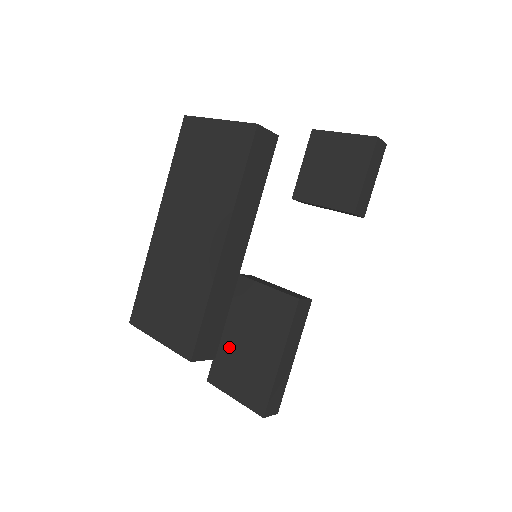
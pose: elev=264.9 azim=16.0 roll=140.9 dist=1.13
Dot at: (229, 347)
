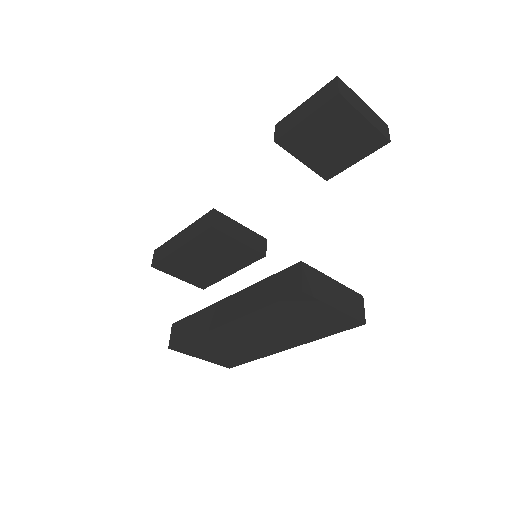
Dot at: (184, 259)
